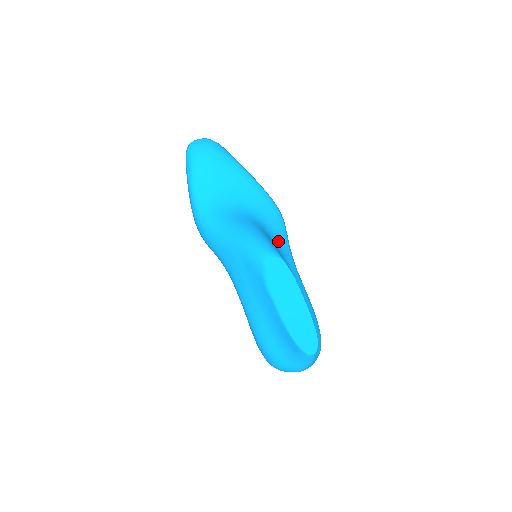
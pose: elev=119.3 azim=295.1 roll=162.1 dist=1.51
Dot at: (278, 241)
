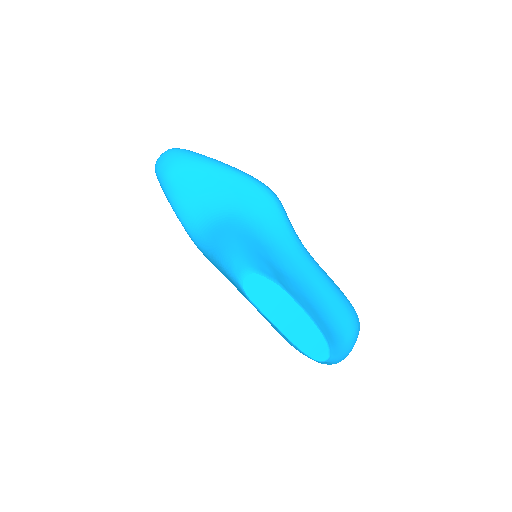
Dot at: (269, 232)
